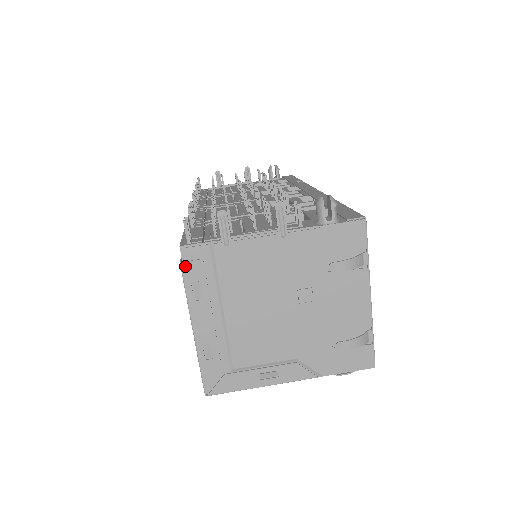
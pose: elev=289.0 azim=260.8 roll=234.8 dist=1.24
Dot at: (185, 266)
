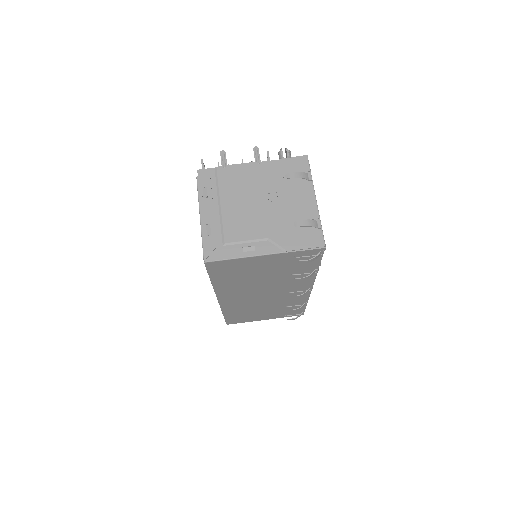
Dot at: (199, 179)
